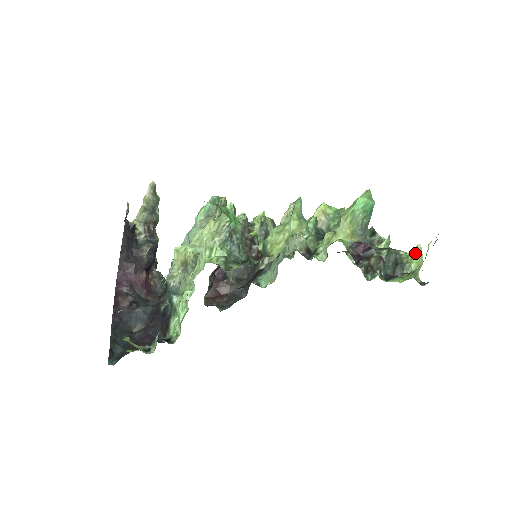
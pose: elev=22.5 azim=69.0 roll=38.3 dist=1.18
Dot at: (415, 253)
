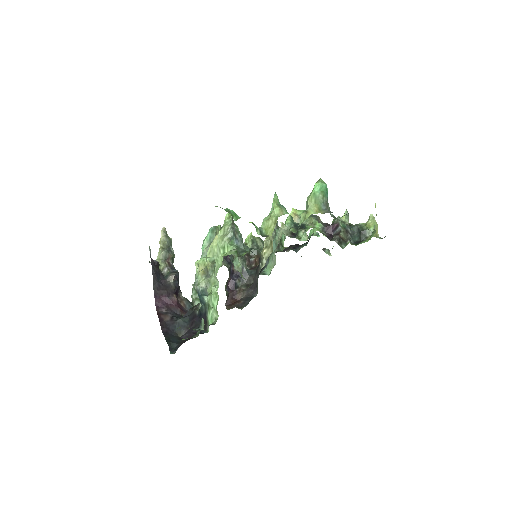
Dot at: (370, 221)
